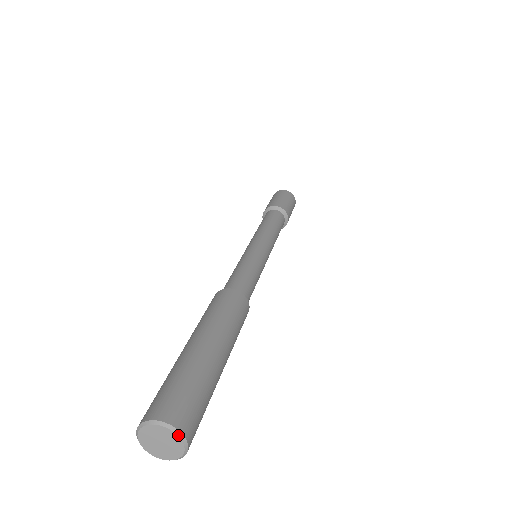
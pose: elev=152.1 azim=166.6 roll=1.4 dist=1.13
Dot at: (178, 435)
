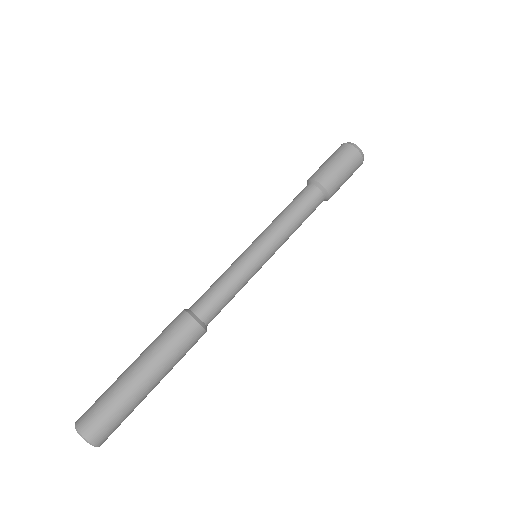
Dot at: occluded
